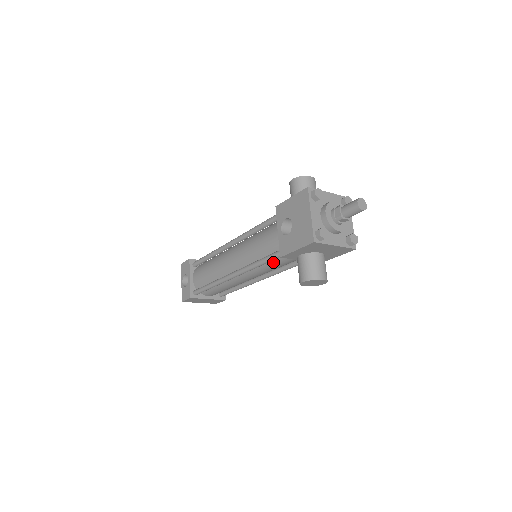
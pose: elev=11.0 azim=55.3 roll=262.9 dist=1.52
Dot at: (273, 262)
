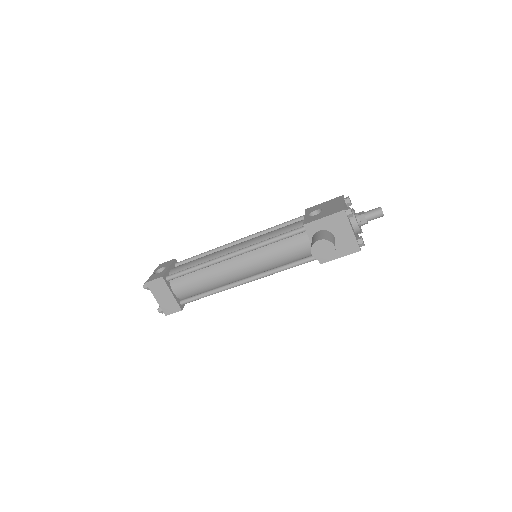
Dot at: (283, 245)
